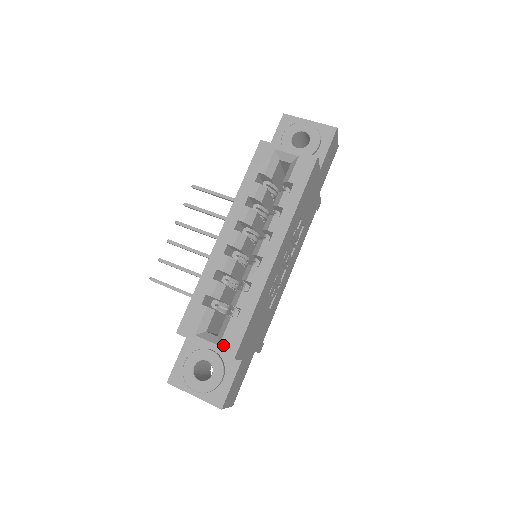
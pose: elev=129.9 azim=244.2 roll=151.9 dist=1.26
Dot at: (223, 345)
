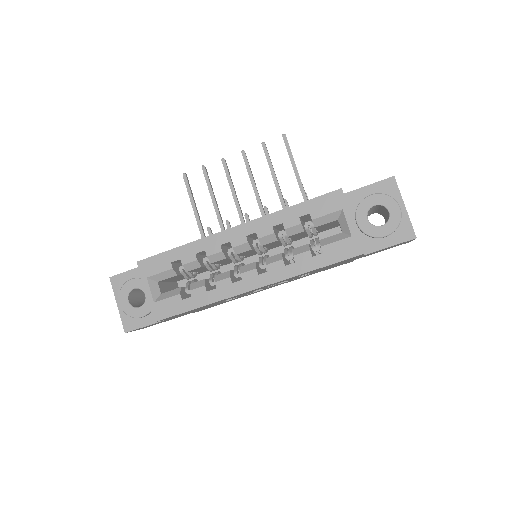
Dot at: (157, 305)
